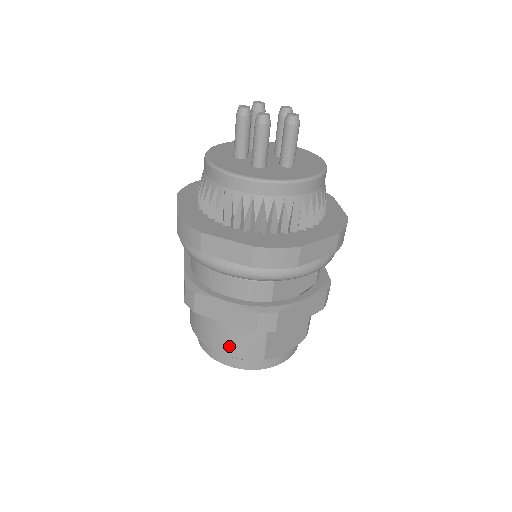
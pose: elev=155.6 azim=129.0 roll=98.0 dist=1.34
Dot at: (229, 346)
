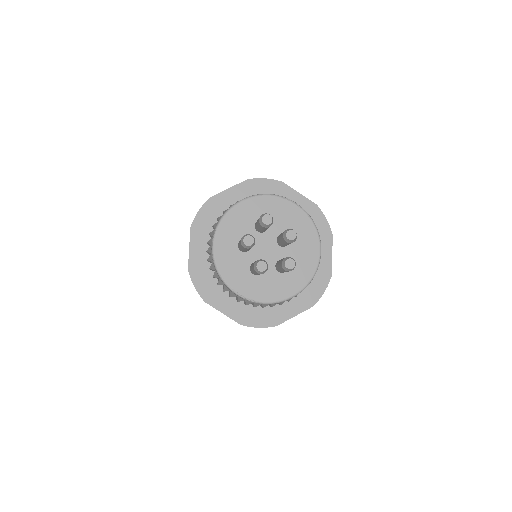
Dot at: occluded
